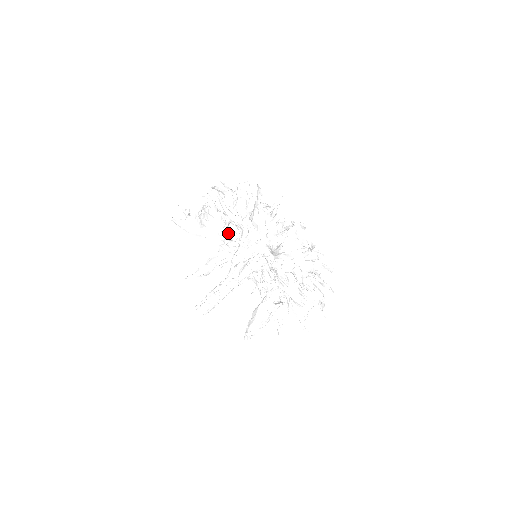
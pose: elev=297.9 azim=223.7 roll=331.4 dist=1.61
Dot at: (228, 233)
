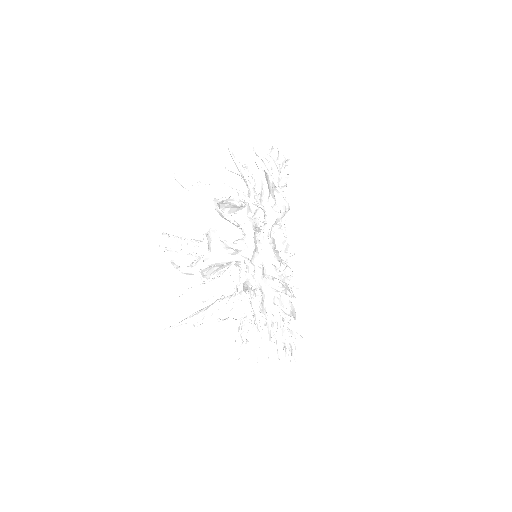
Dot at: occluded
